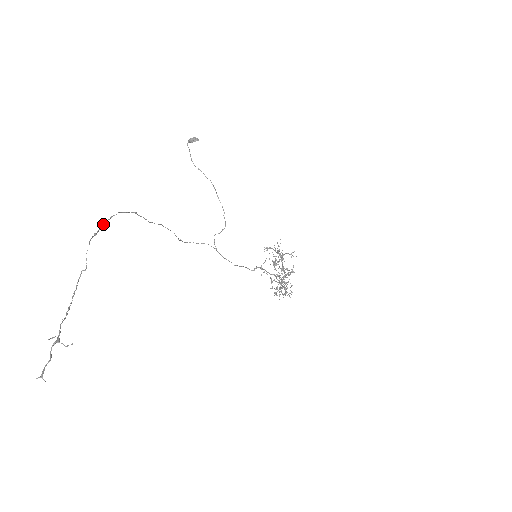
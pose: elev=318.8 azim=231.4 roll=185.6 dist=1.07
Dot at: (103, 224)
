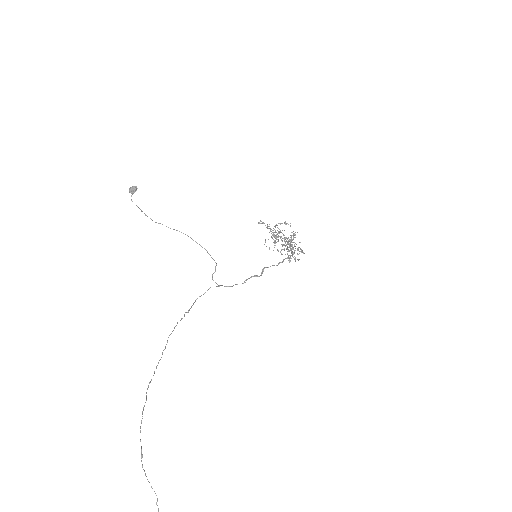
Dot at: (140, 439)
